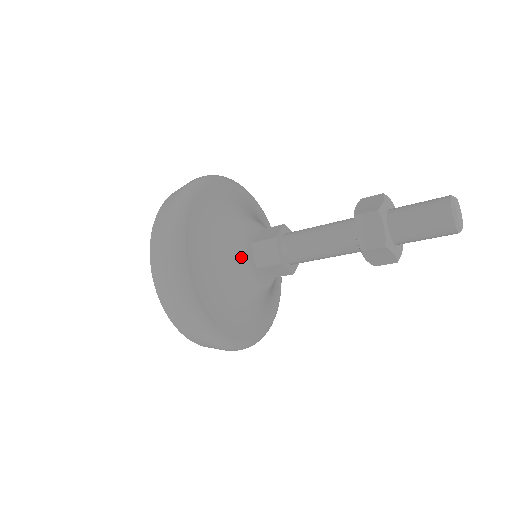
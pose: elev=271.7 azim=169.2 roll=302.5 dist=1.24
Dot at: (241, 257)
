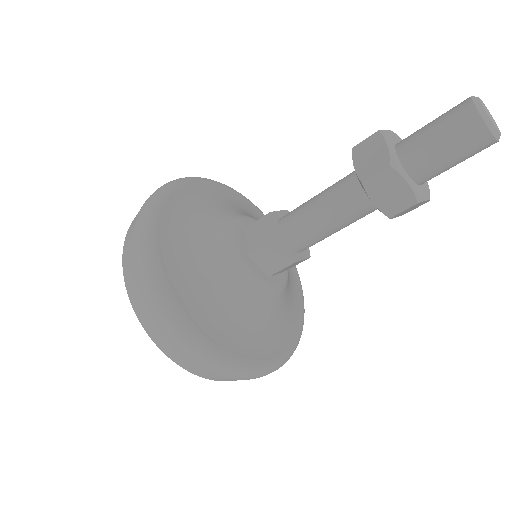
Dot at: (247, 279)
